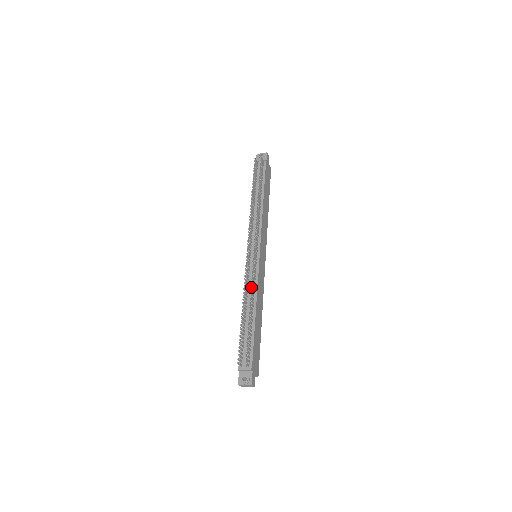
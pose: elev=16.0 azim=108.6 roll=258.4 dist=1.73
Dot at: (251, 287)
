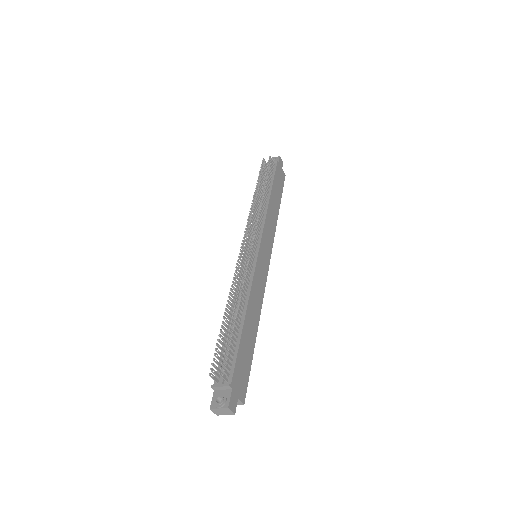
Dot at: occluded
